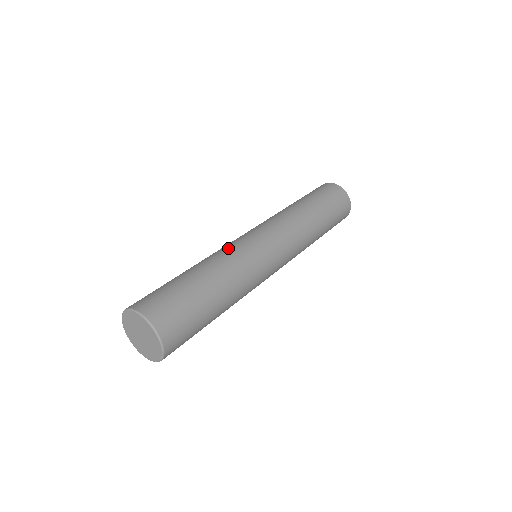
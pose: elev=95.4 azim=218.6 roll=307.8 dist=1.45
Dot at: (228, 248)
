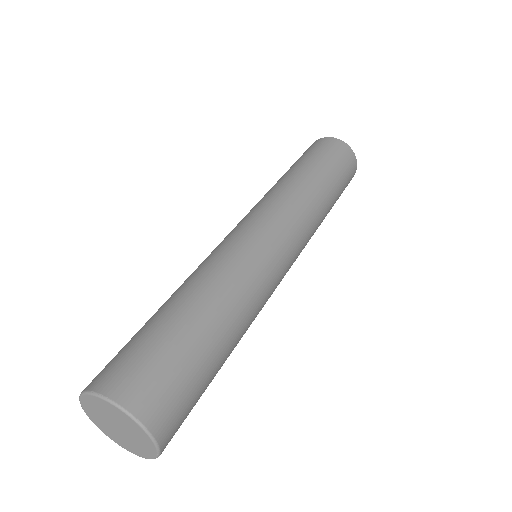
Dot at: (229, 257)
